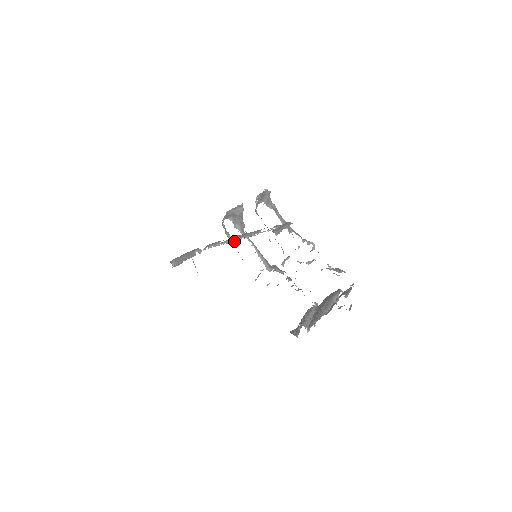
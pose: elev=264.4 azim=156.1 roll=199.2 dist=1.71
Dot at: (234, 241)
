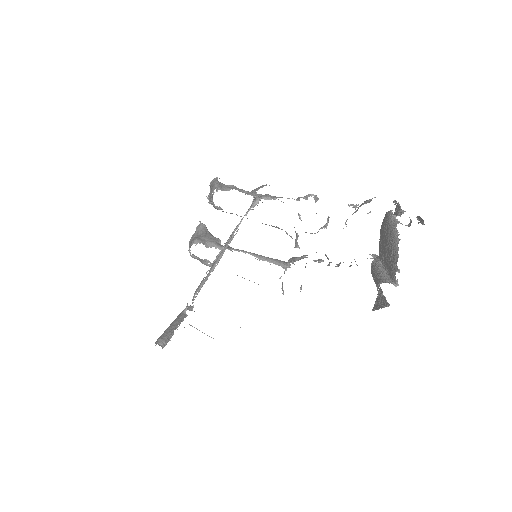
Dot at: (218, 262)
